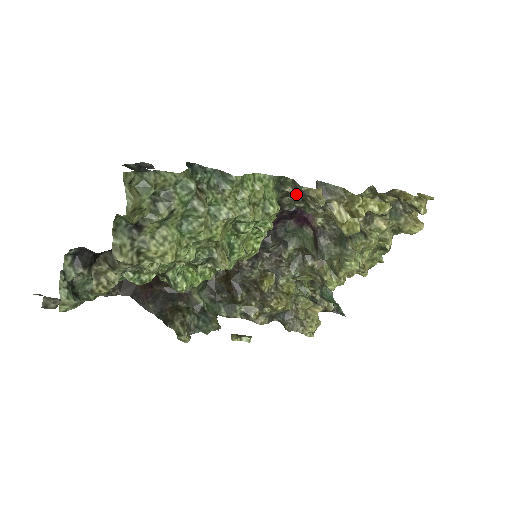
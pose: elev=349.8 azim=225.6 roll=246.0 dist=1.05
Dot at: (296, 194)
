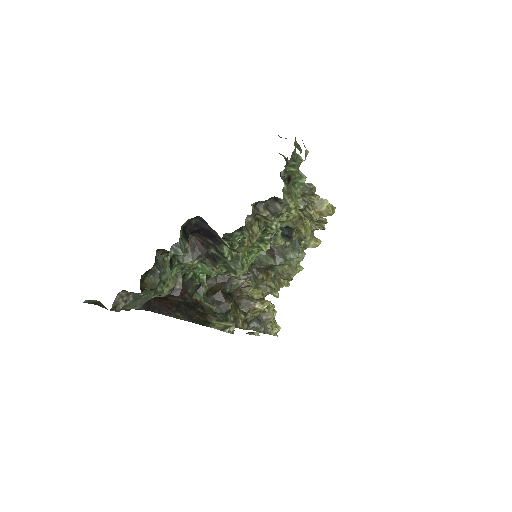
Dot at: (301, 193)
